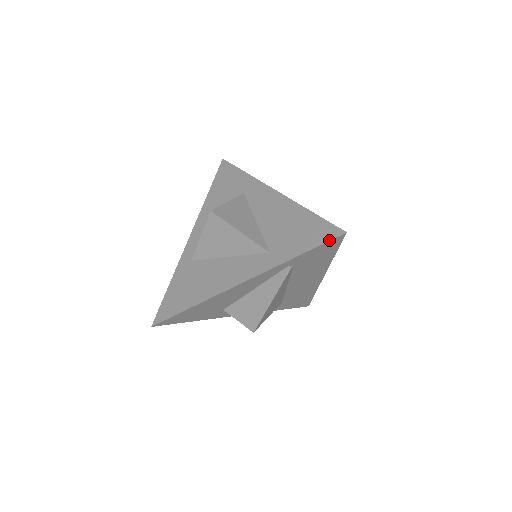
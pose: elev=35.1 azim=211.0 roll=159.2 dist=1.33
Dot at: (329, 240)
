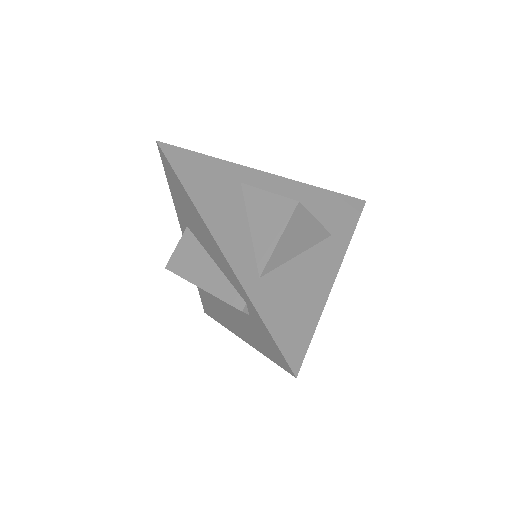
Dot at: (362, 210)
